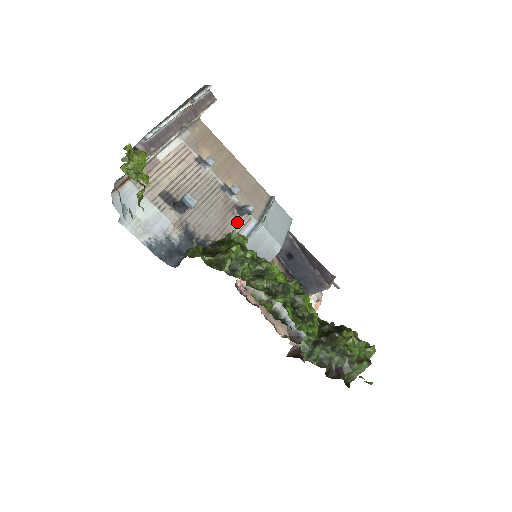
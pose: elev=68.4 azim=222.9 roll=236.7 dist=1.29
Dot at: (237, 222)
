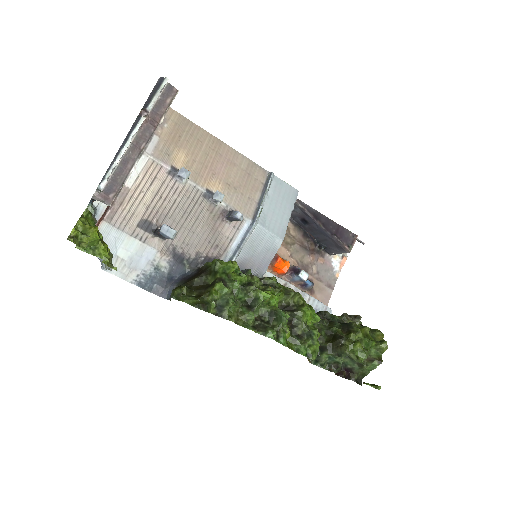
Dot at: (228, 228)
